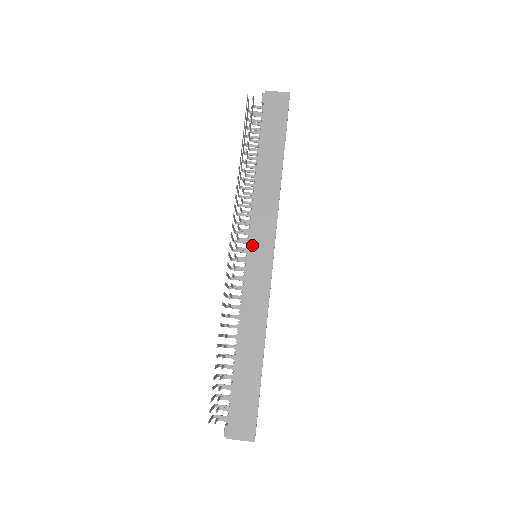
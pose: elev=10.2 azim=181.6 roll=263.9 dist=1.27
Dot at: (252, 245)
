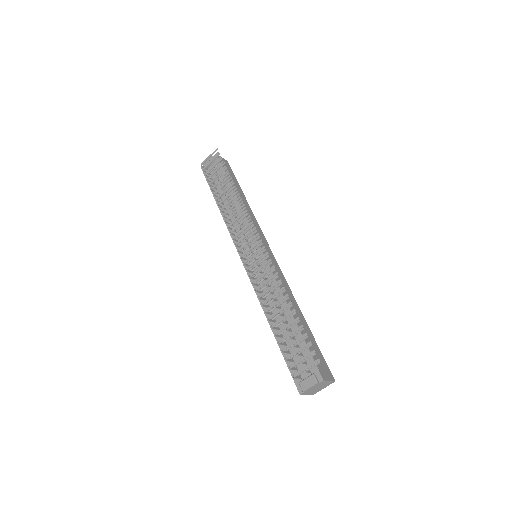
Dot at: occluded
